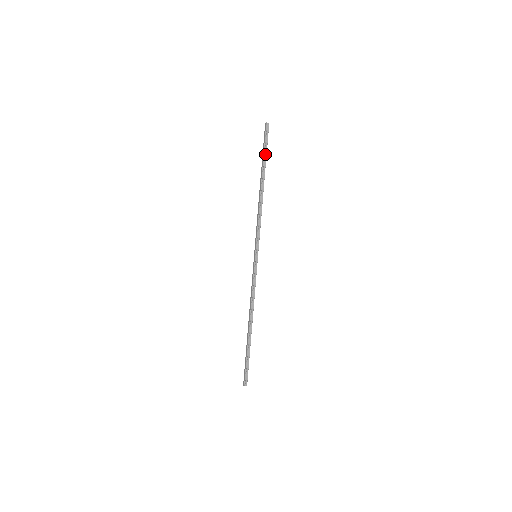
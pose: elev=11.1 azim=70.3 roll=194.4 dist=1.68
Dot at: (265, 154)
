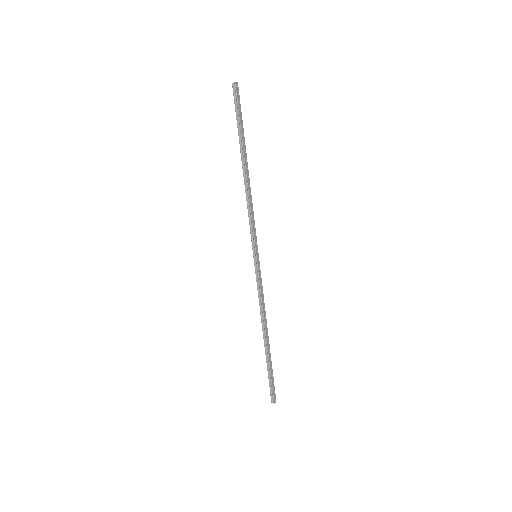
Dot at: (239, 126)
